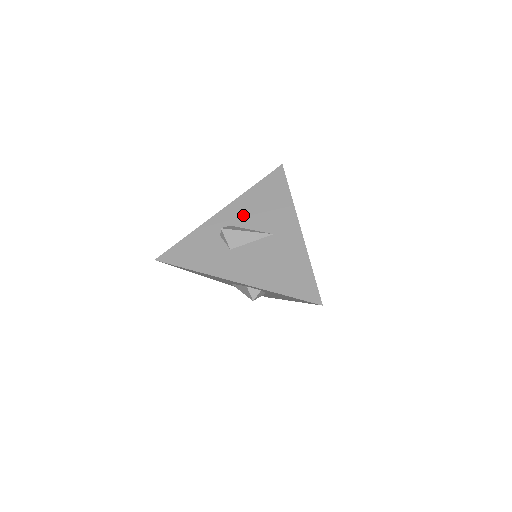
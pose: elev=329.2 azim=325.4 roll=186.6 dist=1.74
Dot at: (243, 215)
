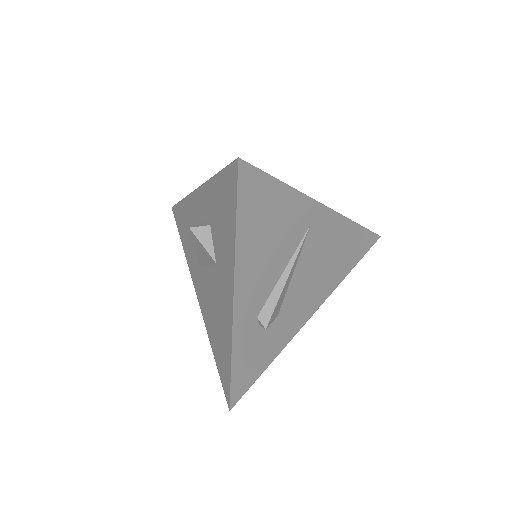
Dot at: occluded
